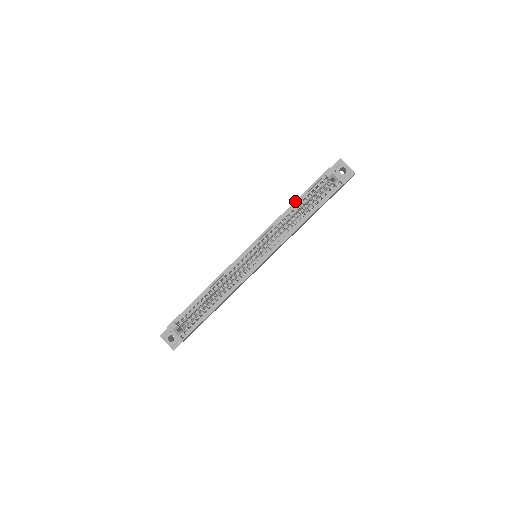
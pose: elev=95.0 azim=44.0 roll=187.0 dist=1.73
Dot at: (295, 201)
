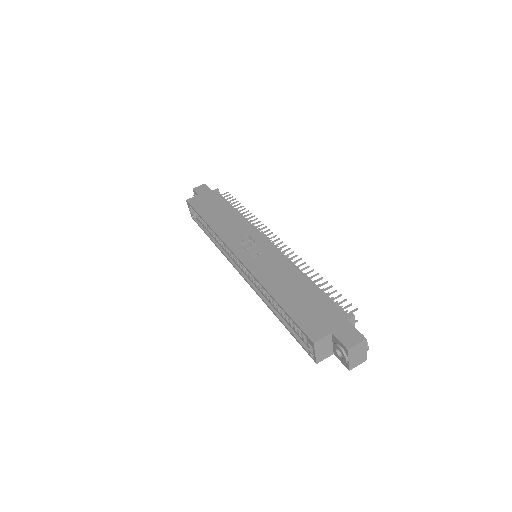
Dot at: (276, 301)
